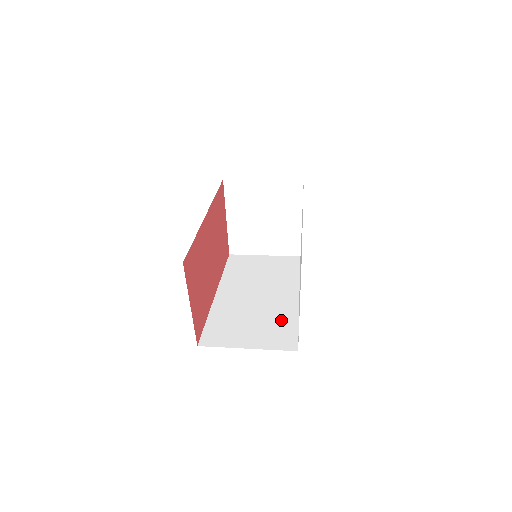
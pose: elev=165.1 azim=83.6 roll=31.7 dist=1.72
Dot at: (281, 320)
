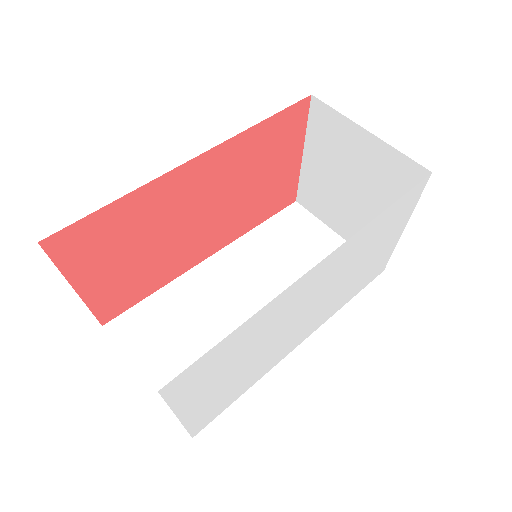
Dot at: occluded
